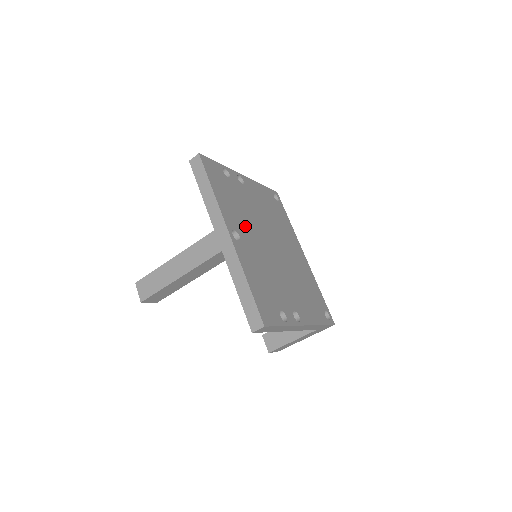
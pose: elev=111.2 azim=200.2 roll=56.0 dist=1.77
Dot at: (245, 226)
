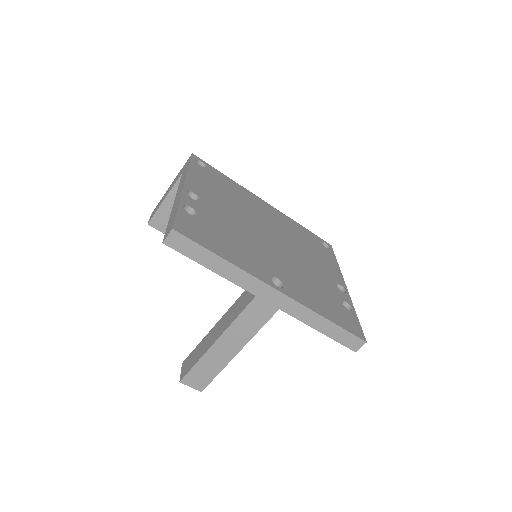
Dot at: (260, 256)
